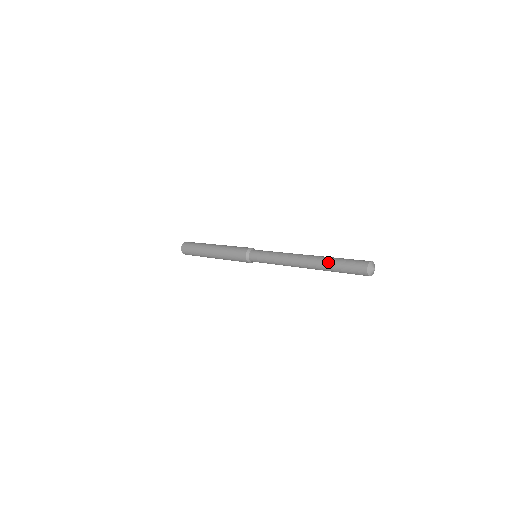
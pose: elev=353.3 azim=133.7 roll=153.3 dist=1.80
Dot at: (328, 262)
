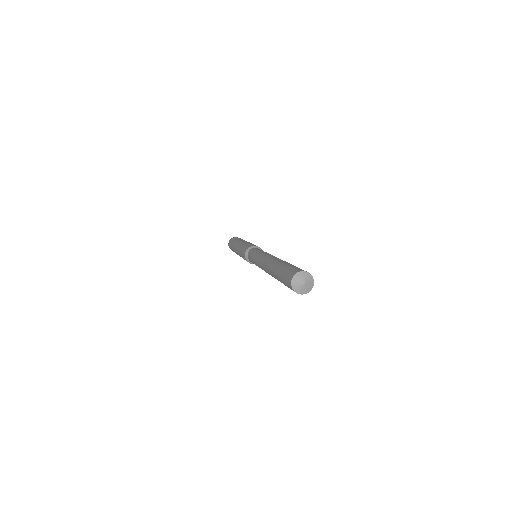
Dot at: (277, 264)
